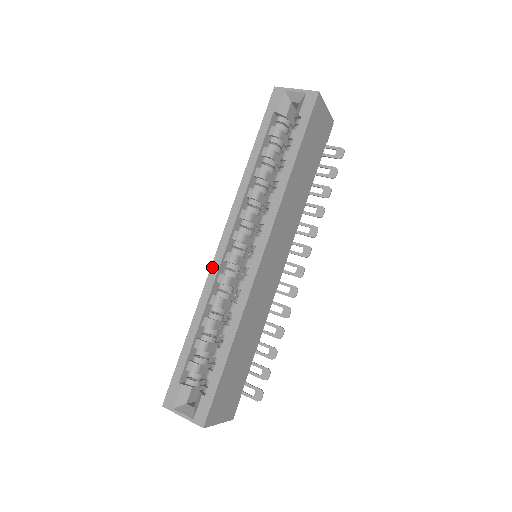
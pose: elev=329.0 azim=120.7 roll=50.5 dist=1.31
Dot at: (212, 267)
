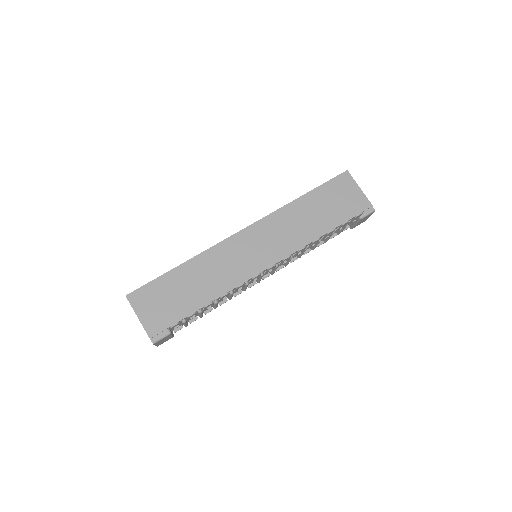
Dot at: occluded
